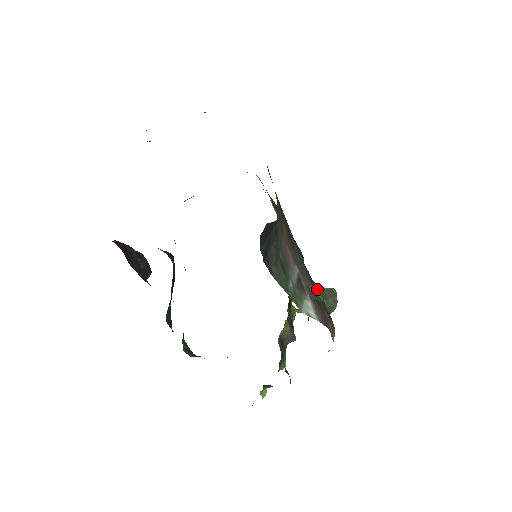
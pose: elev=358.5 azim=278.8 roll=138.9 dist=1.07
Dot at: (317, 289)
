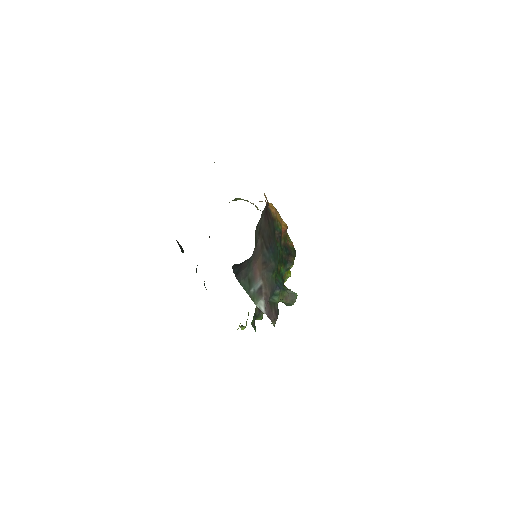
Dot at: (277, 293)
